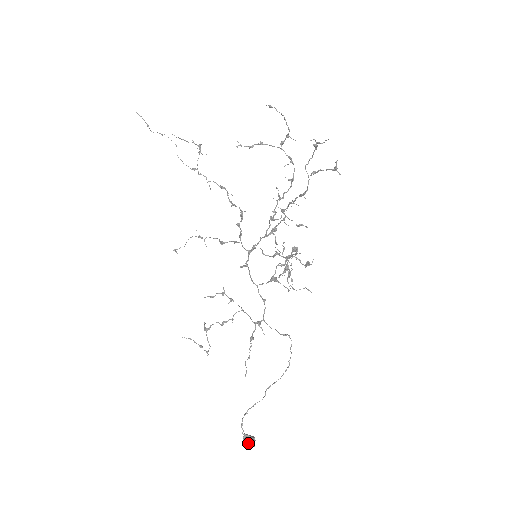
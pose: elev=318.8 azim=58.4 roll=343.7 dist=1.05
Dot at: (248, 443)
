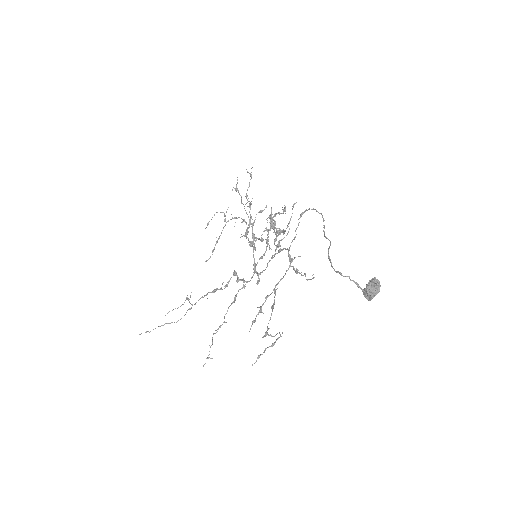
Dot at: (368, 282)
